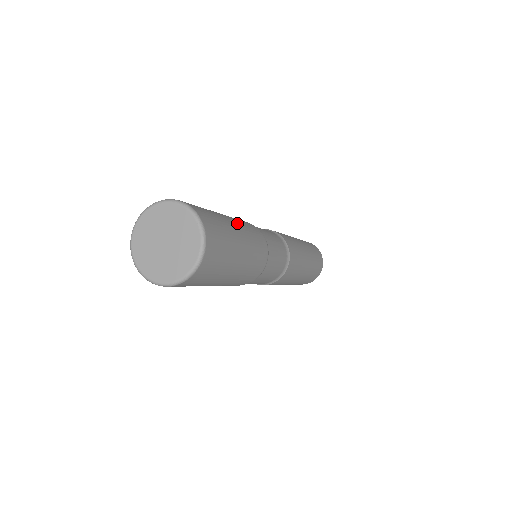
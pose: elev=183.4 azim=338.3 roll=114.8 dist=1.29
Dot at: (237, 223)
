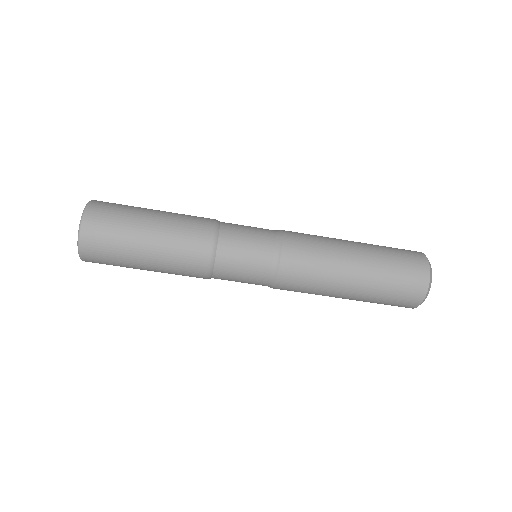
Dot at: occluded
